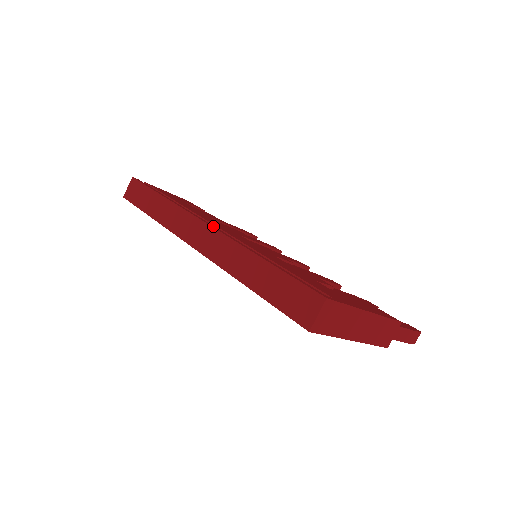
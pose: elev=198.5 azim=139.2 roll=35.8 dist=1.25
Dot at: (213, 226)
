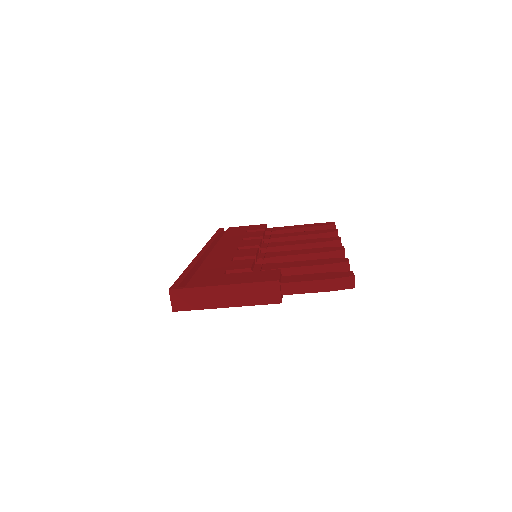
Dot at: (201, 253)
